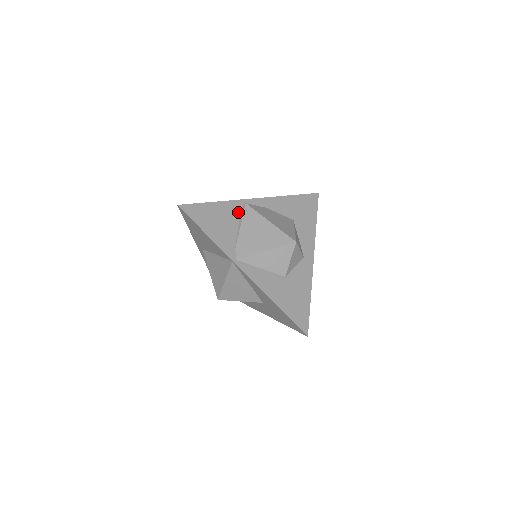
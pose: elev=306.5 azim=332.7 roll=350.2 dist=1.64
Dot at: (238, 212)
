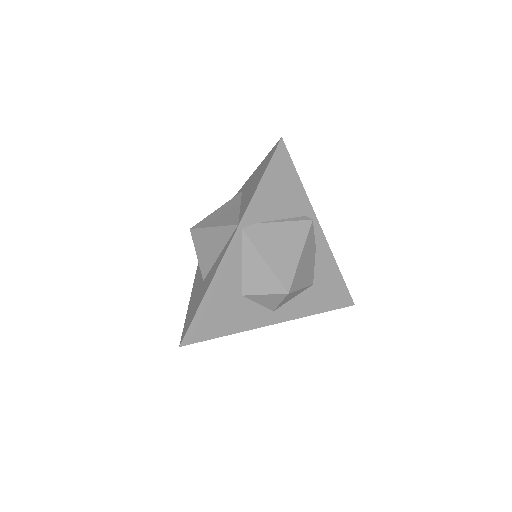
Dot at: (299, 214)
